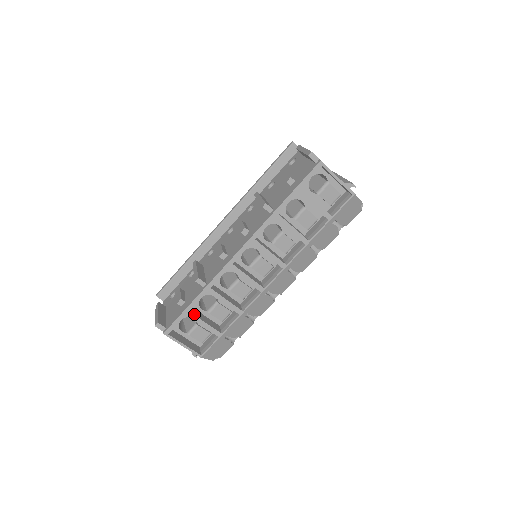
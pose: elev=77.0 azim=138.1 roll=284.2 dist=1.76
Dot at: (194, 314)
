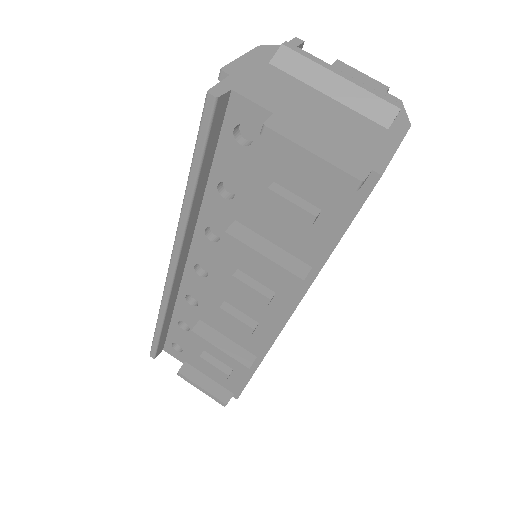
Dot at: occluded
